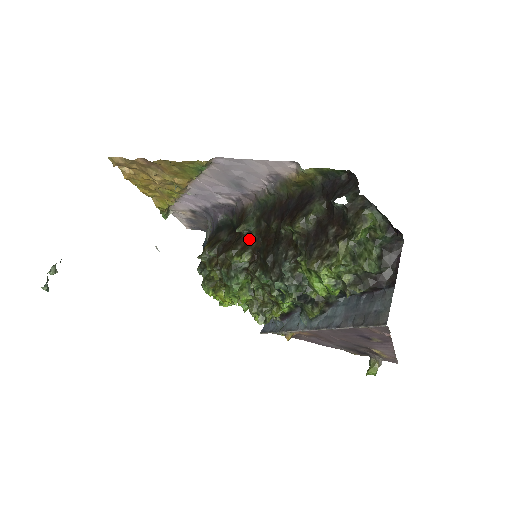
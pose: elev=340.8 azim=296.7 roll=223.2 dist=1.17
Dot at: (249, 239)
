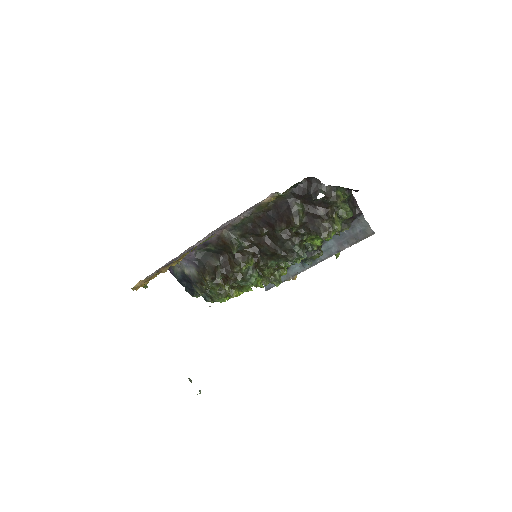
Dot at: (244, 251)
